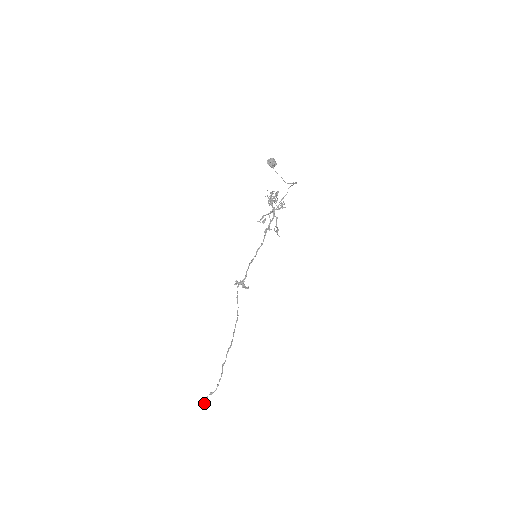
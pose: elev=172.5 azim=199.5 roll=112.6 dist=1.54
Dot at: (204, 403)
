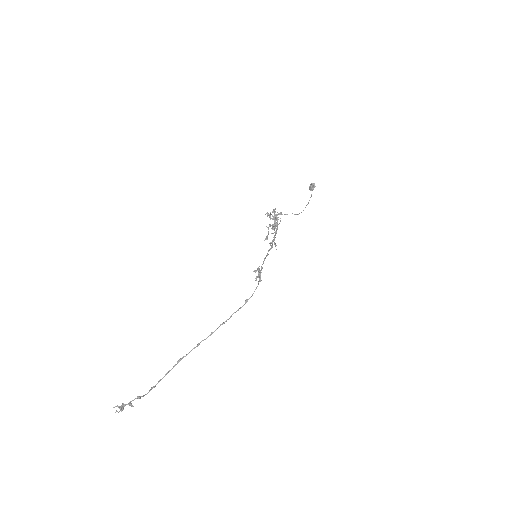
Dot at: (121, 410)
